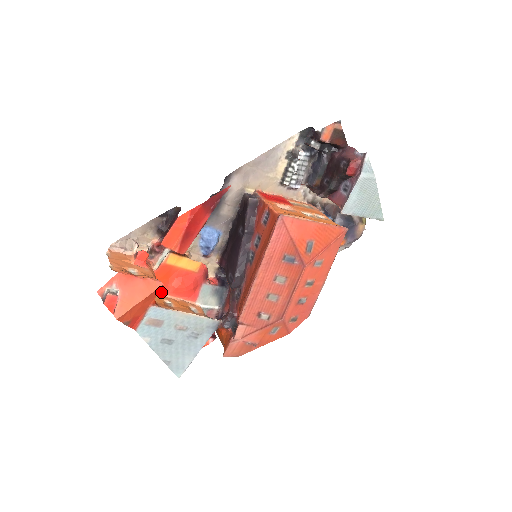
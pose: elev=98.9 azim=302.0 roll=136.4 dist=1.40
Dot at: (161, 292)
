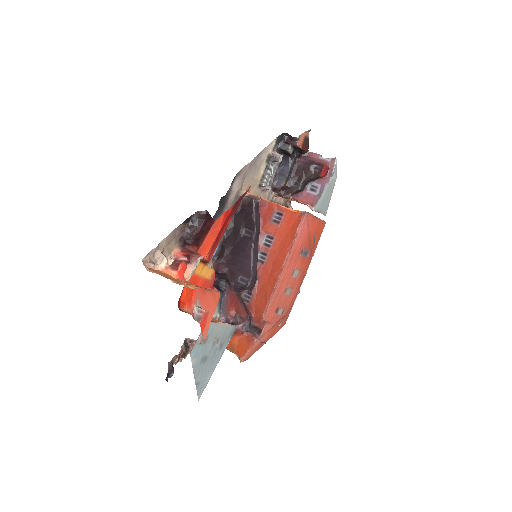
Dot at: (186, 307)
